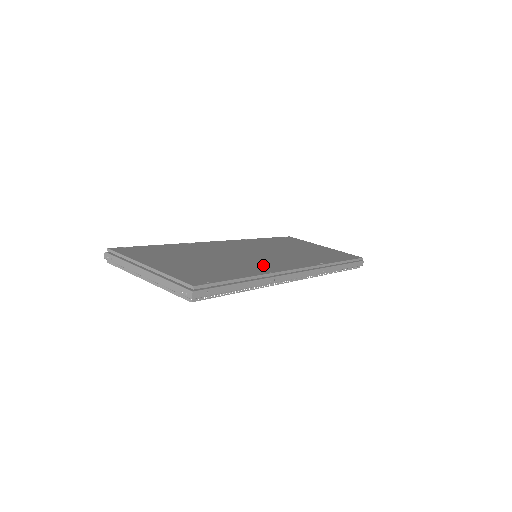
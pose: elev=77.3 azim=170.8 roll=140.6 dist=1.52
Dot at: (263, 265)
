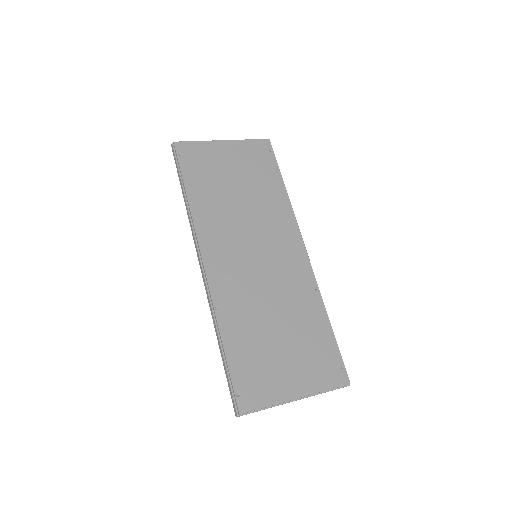
Dot at: (297, 280)
